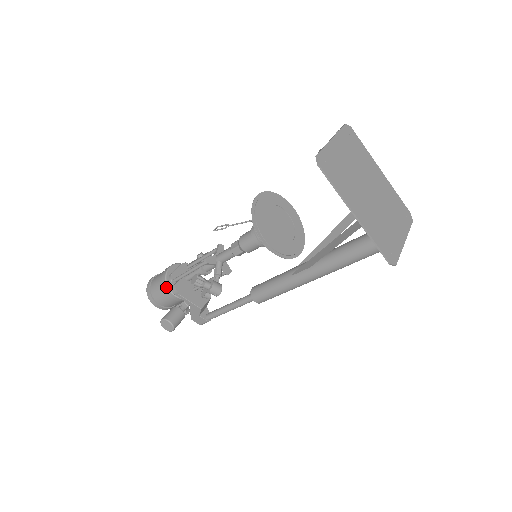
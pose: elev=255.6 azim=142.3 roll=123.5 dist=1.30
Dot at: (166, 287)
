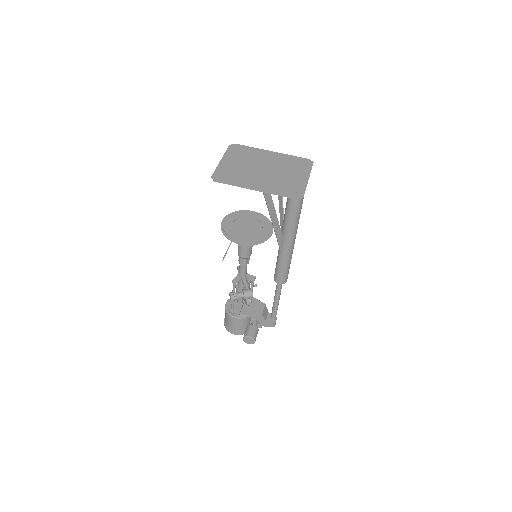
Dot at: (231, 317)
